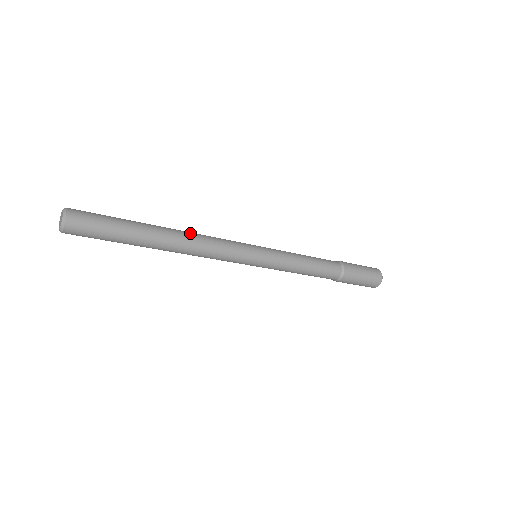
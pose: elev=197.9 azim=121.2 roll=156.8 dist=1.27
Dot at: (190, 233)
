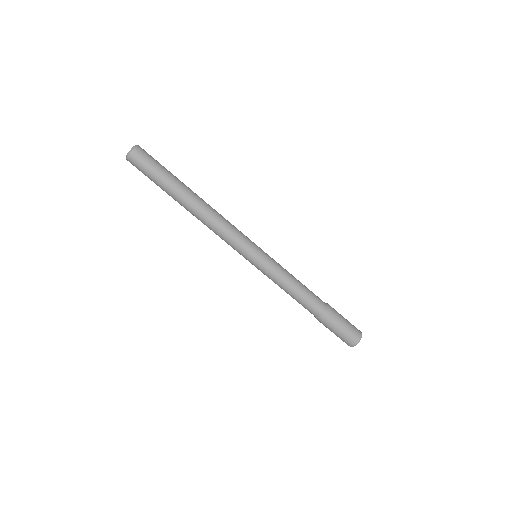
Dot at: occluded
